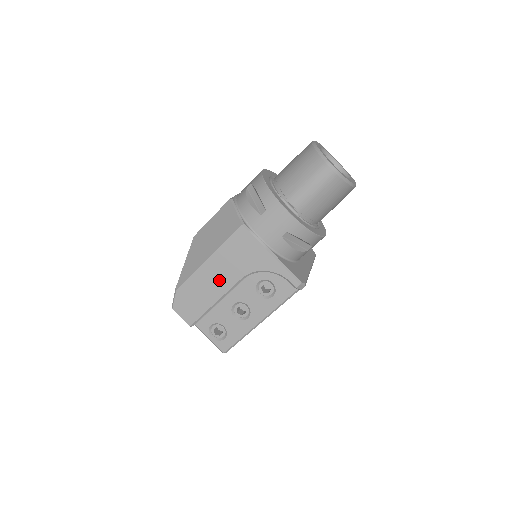
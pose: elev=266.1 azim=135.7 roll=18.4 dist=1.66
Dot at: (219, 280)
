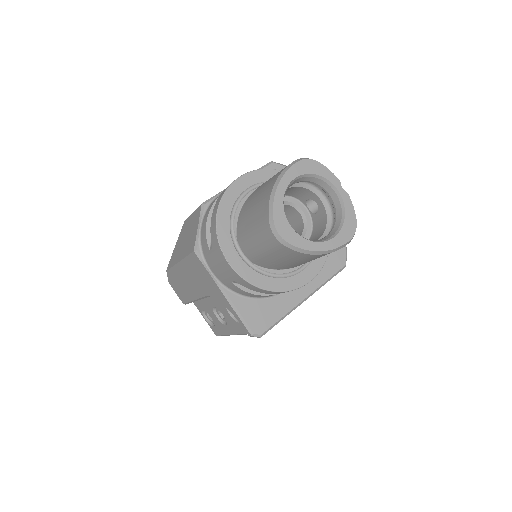
Dot at: (191, 285)
